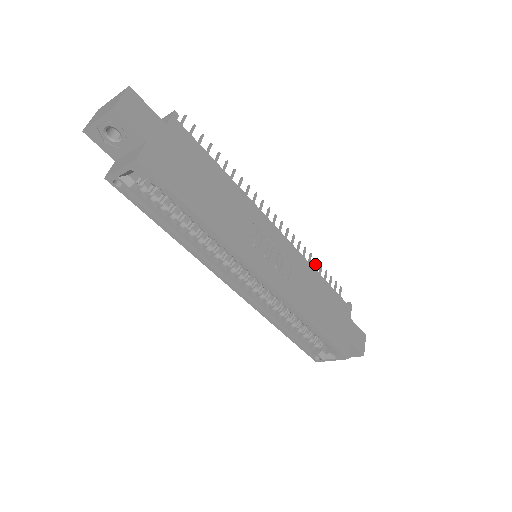
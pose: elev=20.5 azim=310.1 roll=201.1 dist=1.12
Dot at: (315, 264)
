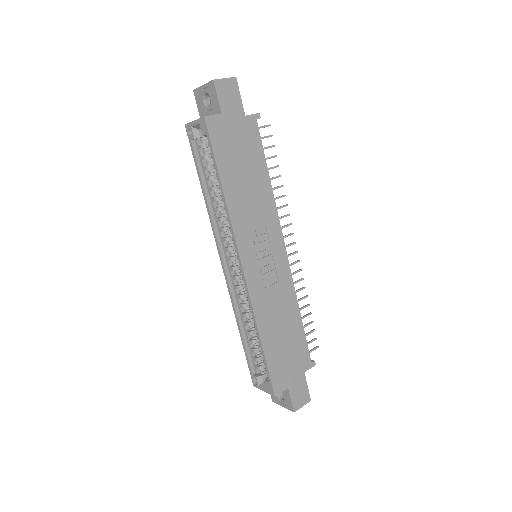
Dot at: (305, 306)
